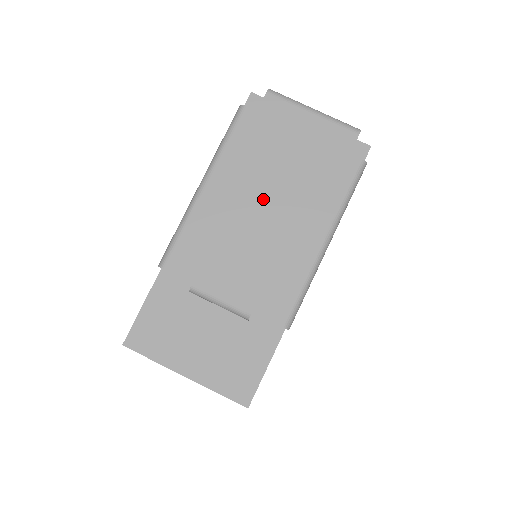
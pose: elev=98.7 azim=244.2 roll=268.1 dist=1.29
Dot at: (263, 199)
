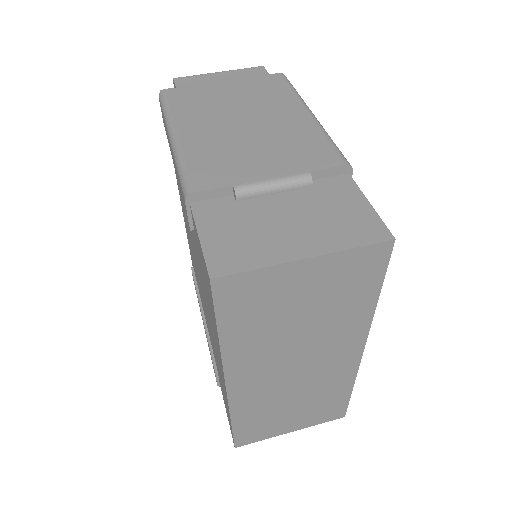
Dot at: (234, 117)
